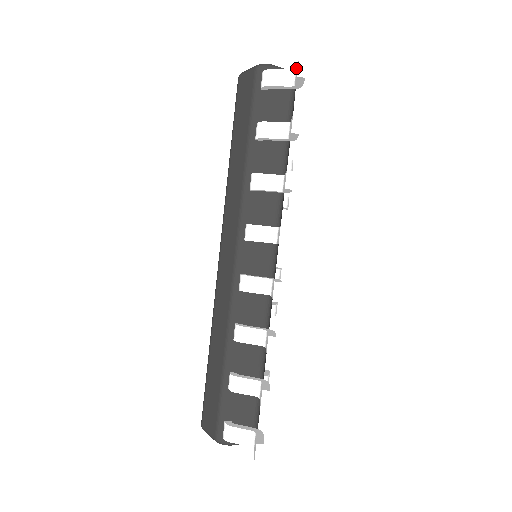
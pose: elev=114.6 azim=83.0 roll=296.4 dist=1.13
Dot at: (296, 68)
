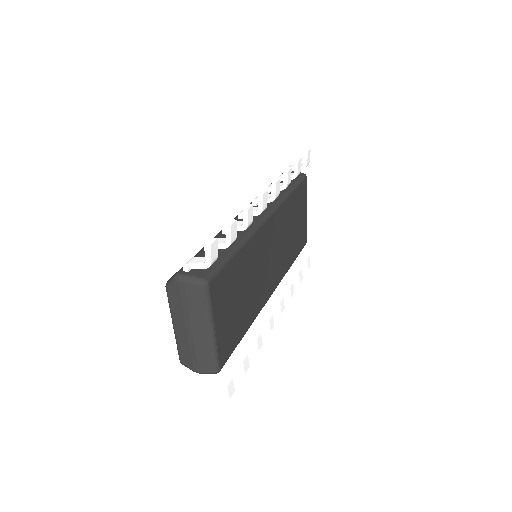
Dot at: occluded
